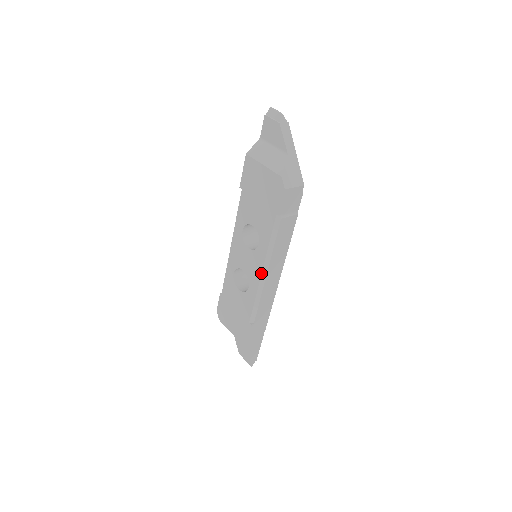
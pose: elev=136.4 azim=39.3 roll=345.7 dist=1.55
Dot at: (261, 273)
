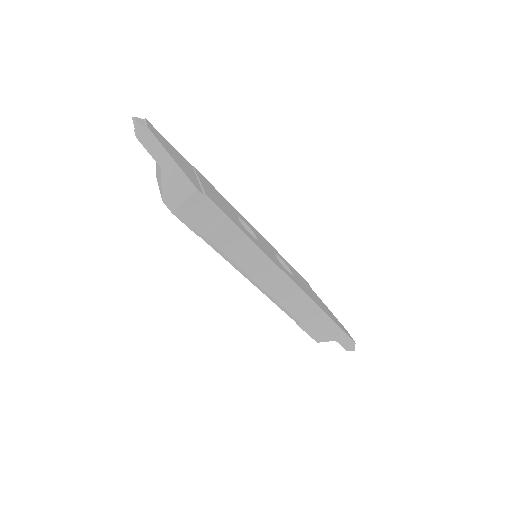
Dot at: occluded
